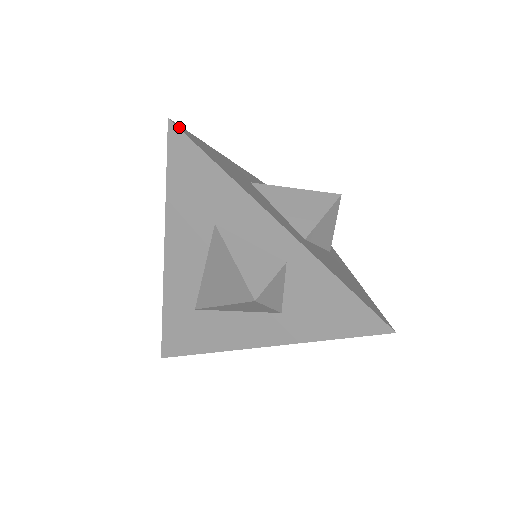
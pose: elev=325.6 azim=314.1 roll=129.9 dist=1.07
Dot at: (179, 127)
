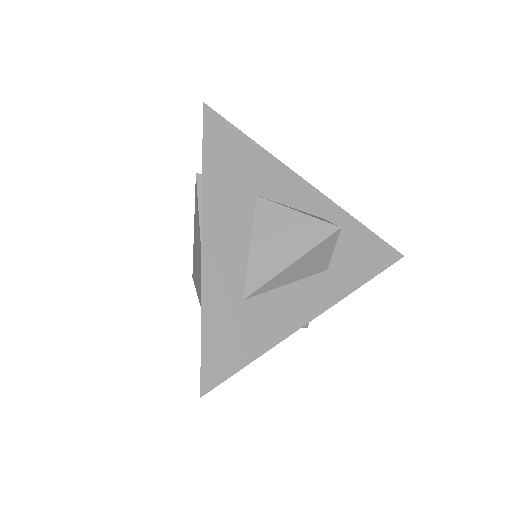
Dot at: (211, 112)
